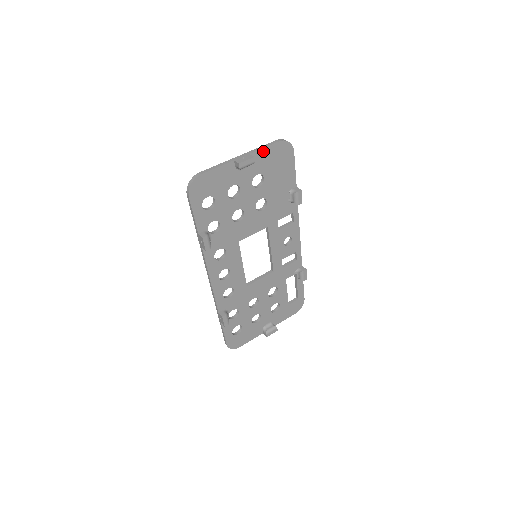
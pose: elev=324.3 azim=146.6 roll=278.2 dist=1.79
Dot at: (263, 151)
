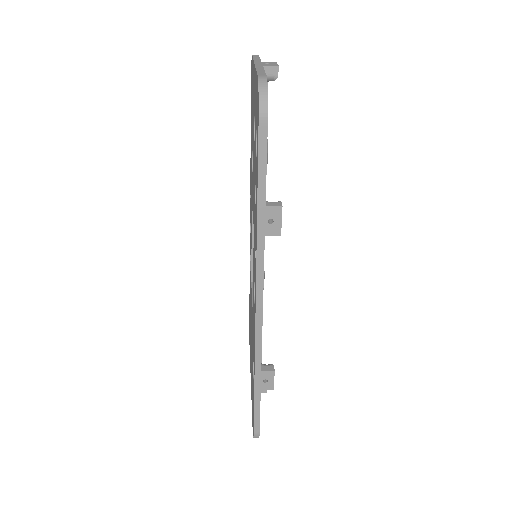
Dot at: occluded
